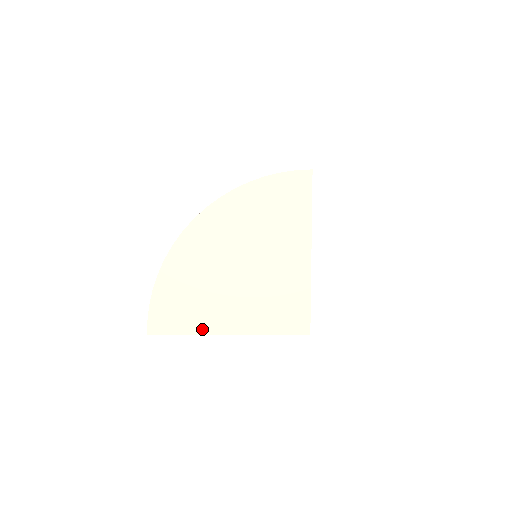
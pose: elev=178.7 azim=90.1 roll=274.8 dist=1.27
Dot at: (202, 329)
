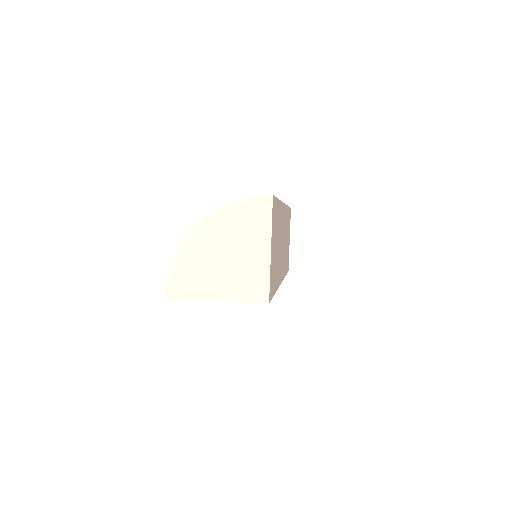
Dot at: (199, 296)
